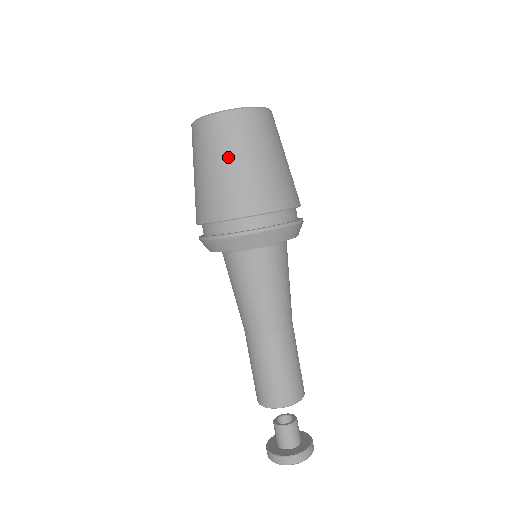
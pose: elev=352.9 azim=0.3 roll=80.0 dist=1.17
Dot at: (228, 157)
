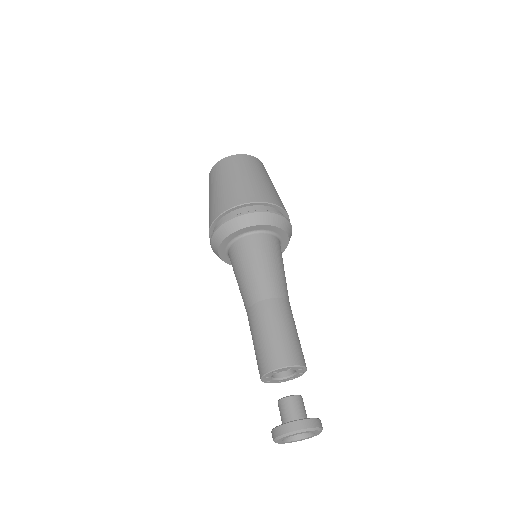
Dot at: (218, 183)
